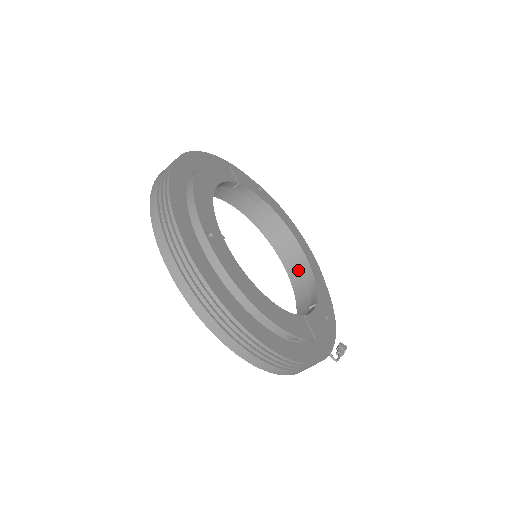
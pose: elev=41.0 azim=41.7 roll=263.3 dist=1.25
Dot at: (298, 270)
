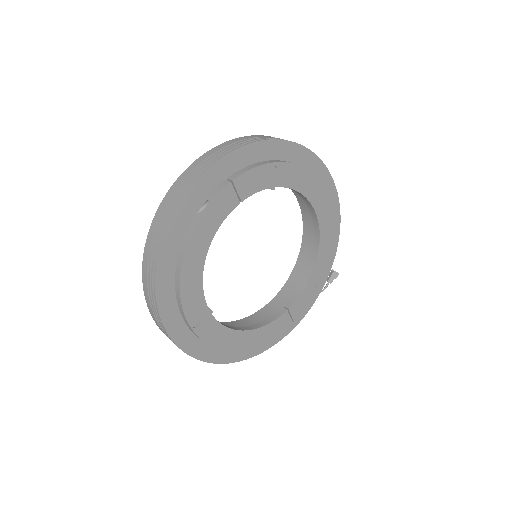
Dot at: (311, 218)
